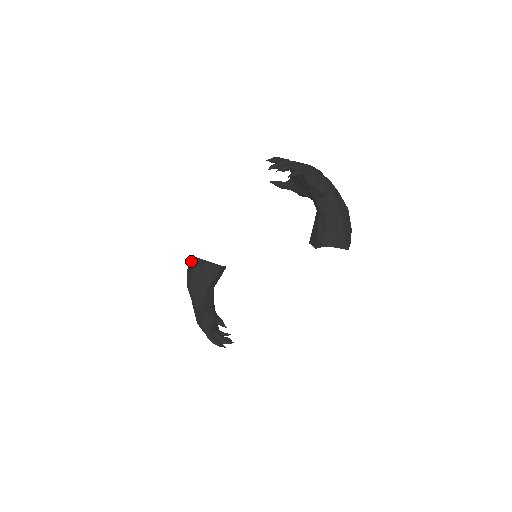
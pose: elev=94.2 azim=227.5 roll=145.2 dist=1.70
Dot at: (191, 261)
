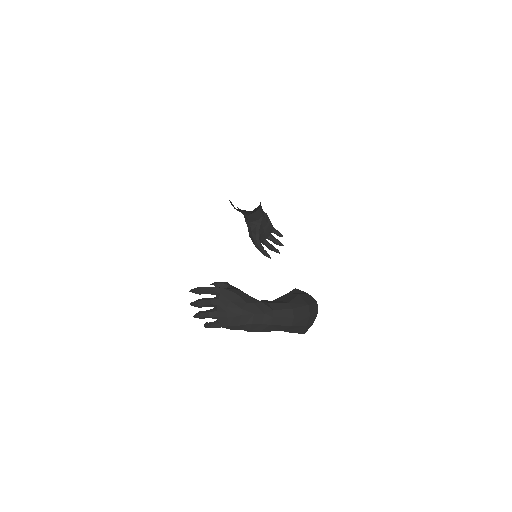
Dot at: occluded
